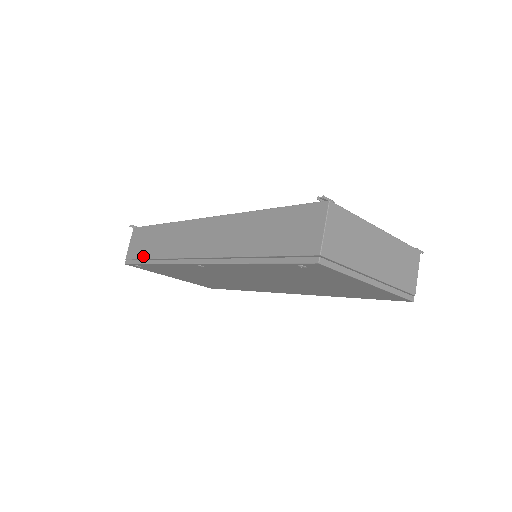
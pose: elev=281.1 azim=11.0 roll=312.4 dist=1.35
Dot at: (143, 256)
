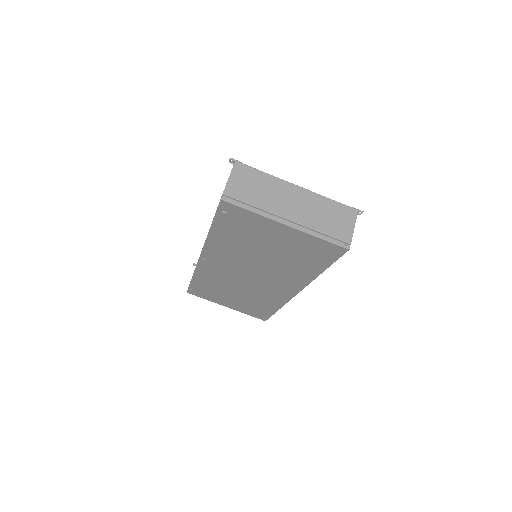
Dot at: occluded
